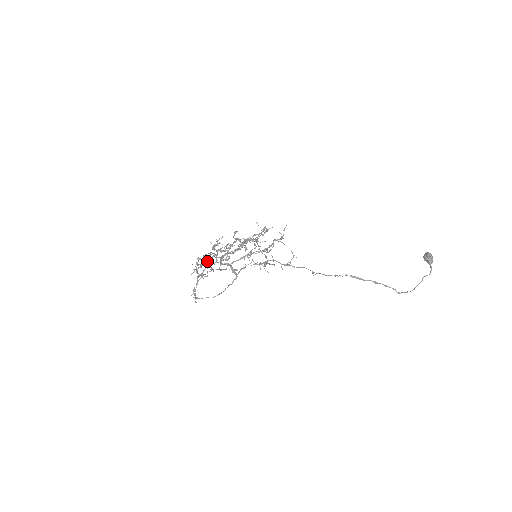
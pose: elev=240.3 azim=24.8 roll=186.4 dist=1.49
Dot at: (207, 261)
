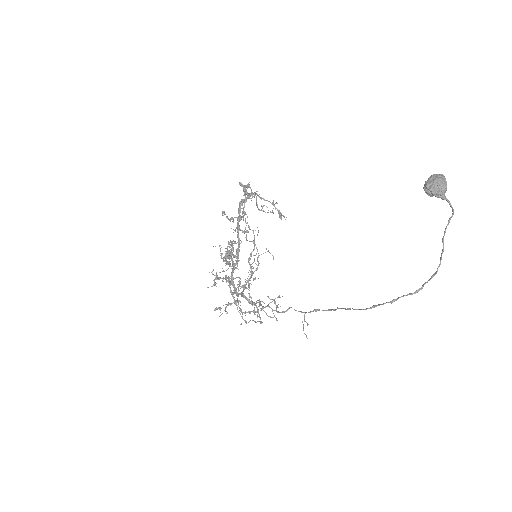
Dot at: occluded
